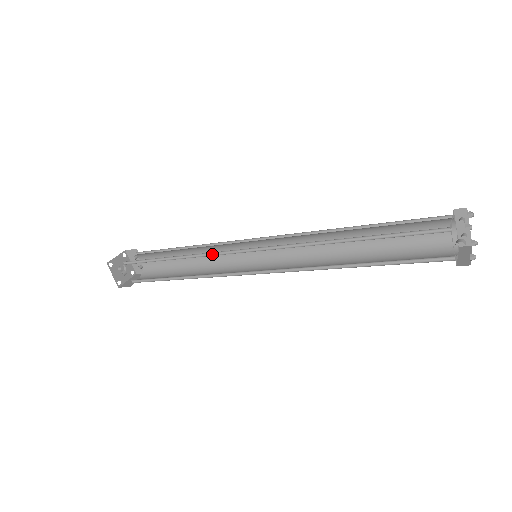
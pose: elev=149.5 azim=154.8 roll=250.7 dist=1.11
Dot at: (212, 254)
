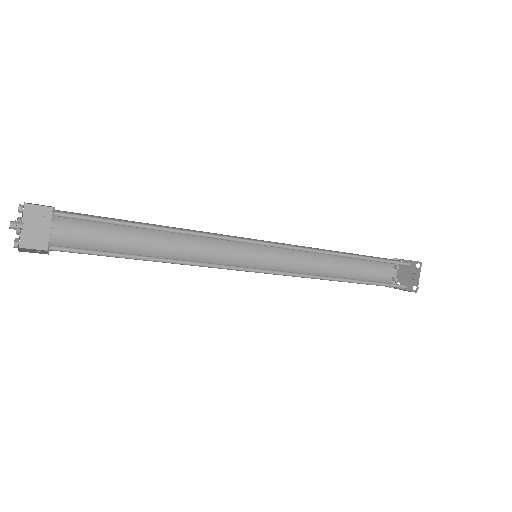
Dot at: (219, 238)
